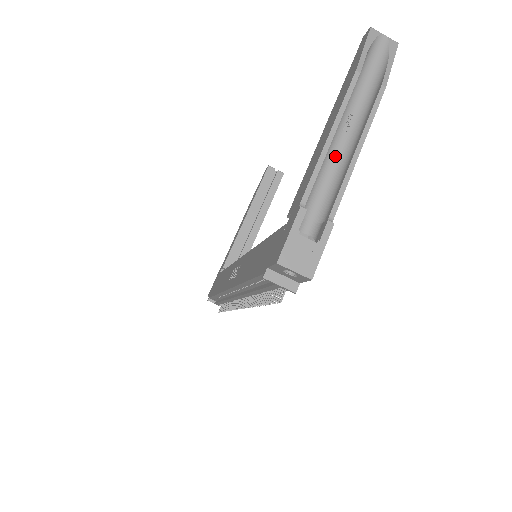
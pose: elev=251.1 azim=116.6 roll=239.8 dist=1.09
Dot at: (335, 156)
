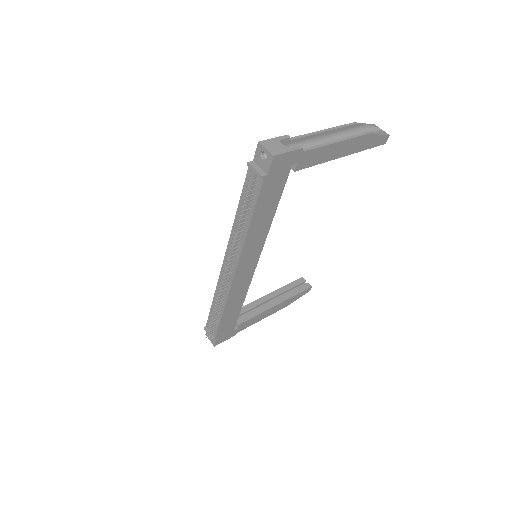
Dot at: occluded
